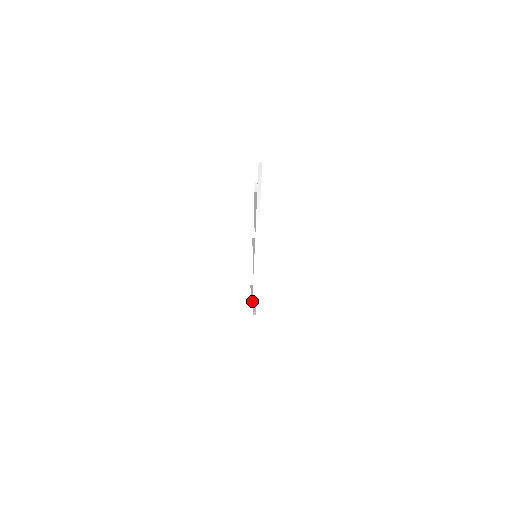
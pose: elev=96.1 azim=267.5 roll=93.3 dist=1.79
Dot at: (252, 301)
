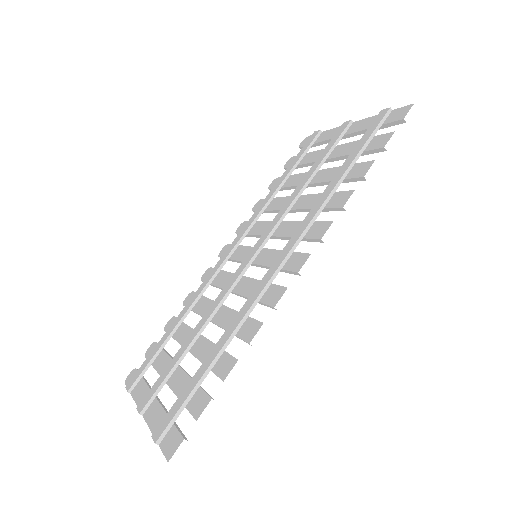
Dot at: (125, 382)
